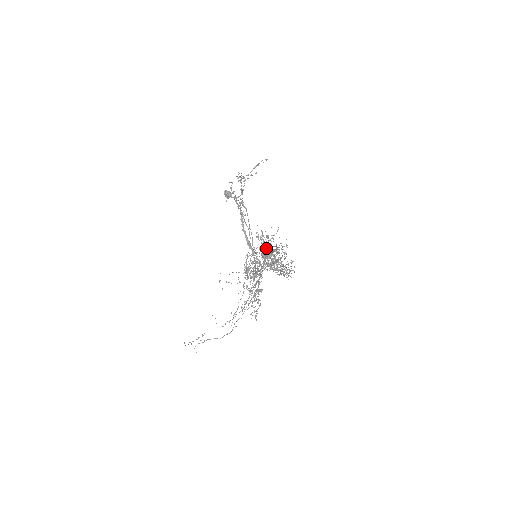
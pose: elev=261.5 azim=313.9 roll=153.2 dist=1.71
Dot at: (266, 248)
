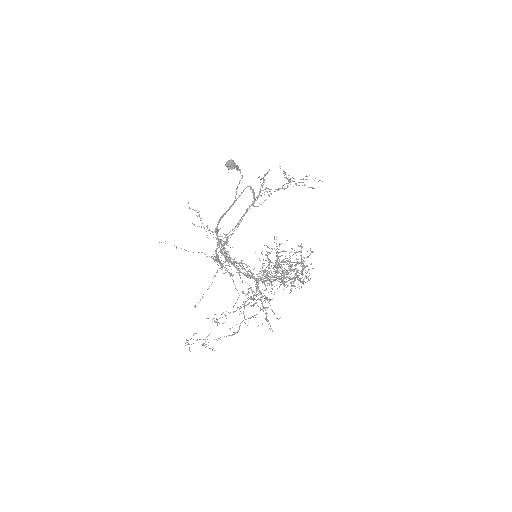
Dot at: (290, 261)
